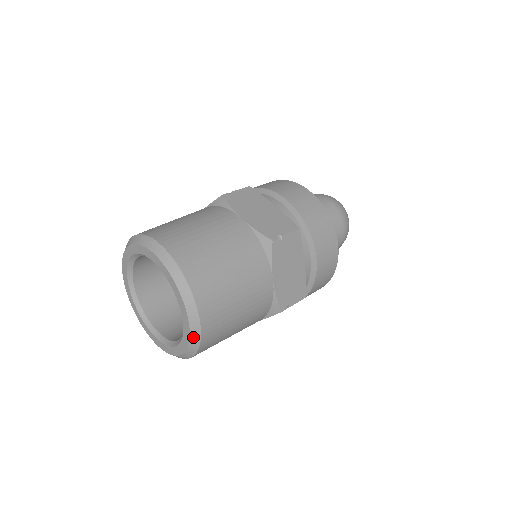
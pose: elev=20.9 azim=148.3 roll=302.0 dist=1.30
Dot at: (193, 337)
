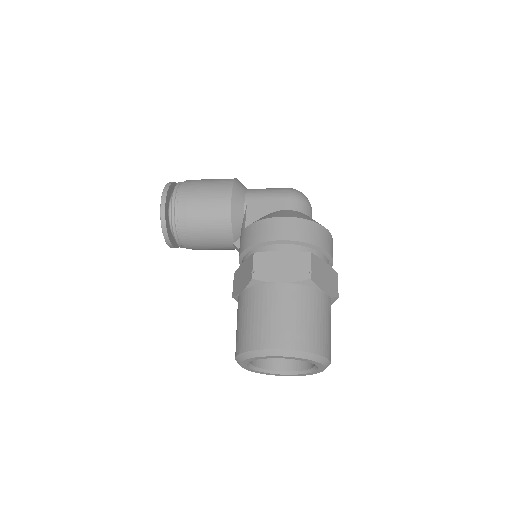
Dot at: (311, 374)
